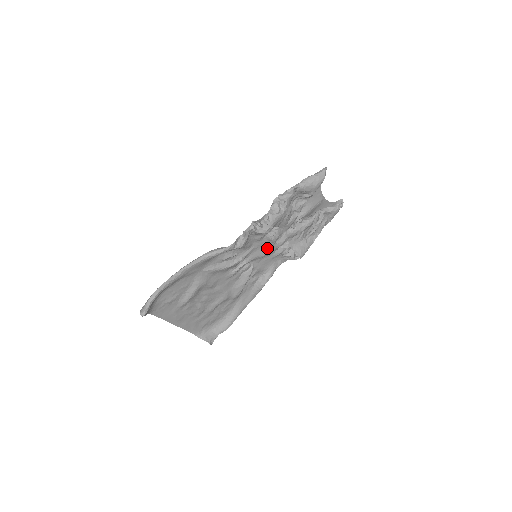
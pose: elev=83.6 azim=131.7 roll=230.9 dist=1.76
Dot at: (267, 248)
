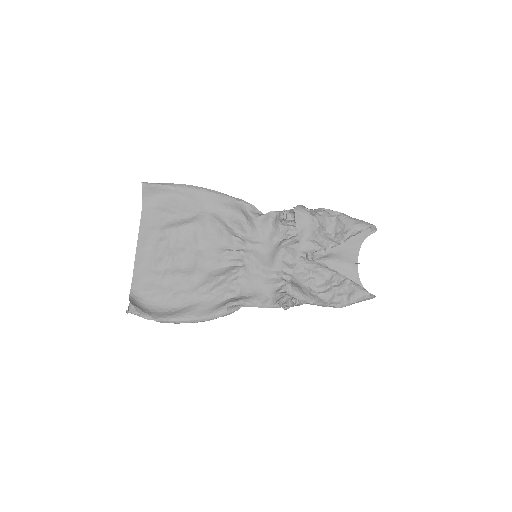
Dot at: (271, 260)
